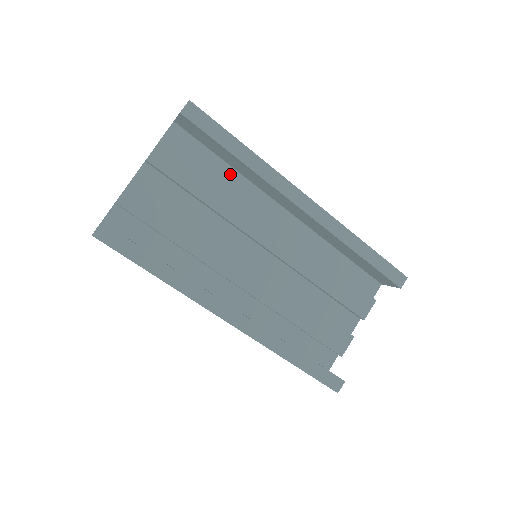
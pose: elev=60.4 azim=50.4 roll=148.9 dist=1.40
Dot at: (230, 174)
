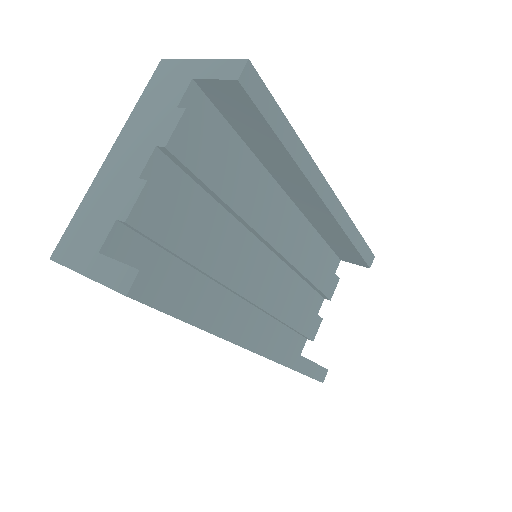
Dot at: (246, 157)
